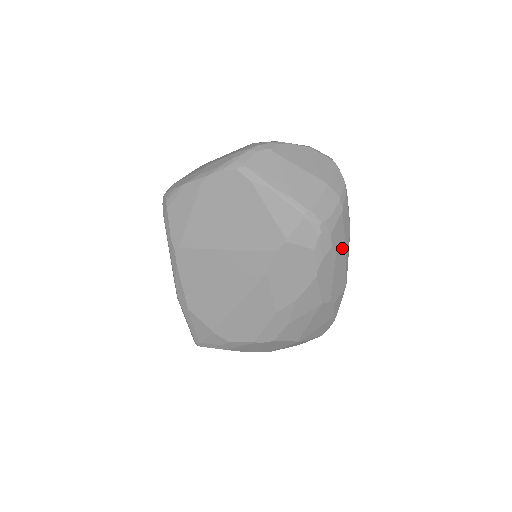
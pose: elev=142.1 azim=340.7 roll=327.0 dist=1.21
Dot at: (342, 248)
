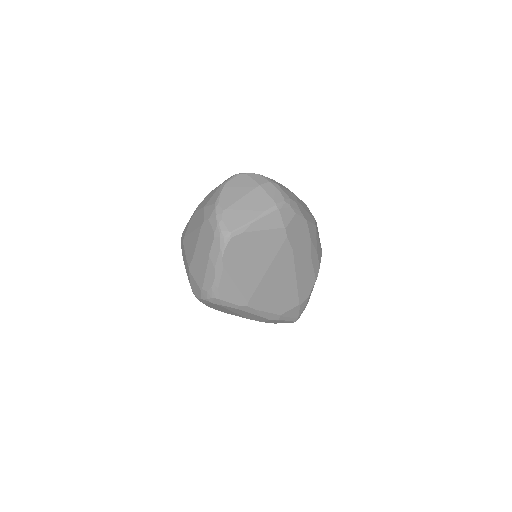
Dot at: (294, 196)
